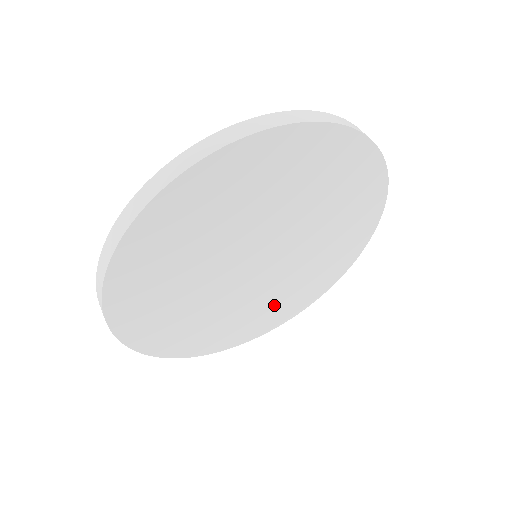
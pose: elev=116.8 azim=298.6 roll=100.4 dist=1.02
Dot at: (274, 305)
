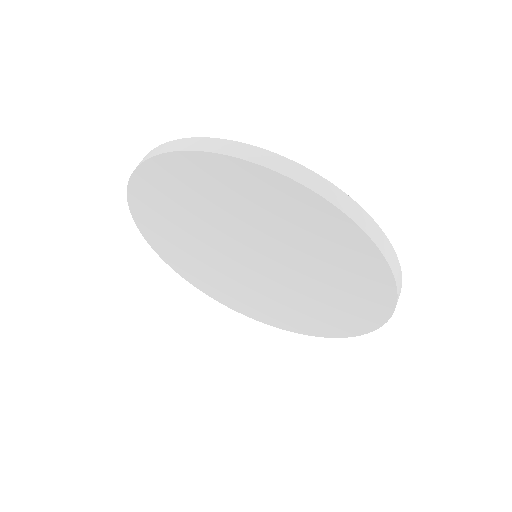
Dot at: (247, 298)
